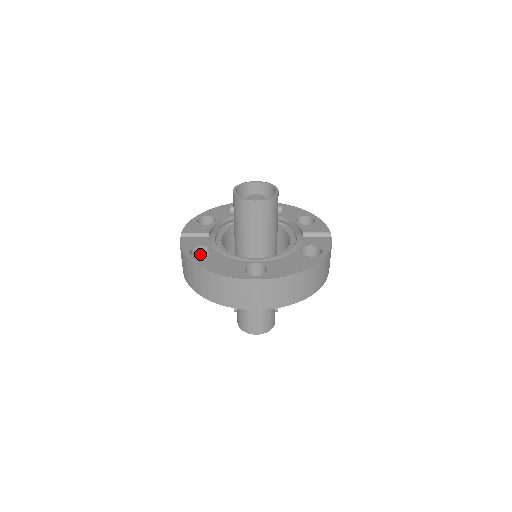
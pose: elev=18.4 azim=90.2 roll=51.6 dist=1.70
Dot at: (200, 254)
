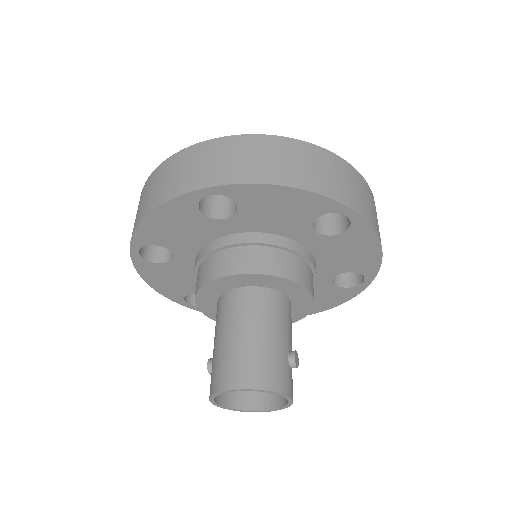
Dot at: occluded
